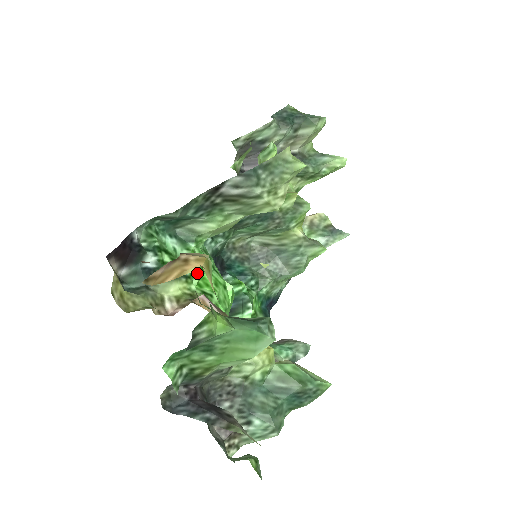
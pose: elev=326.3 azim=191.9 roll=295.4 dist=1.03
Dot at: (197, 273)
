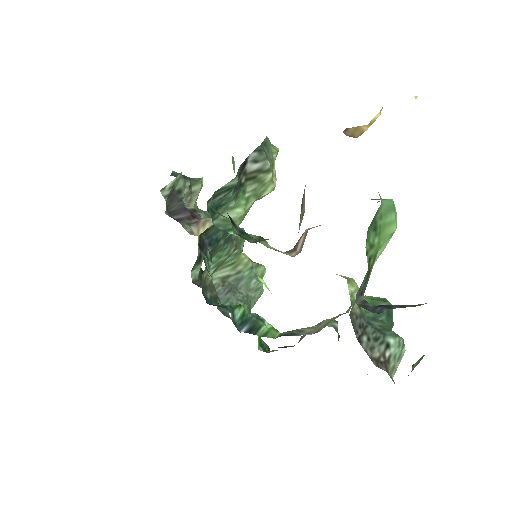
Dot at: occluded
